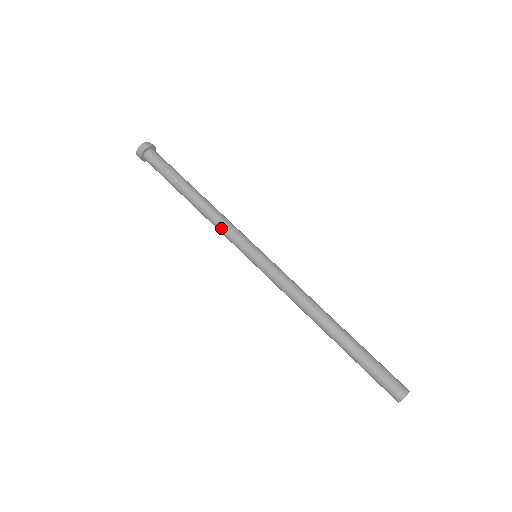
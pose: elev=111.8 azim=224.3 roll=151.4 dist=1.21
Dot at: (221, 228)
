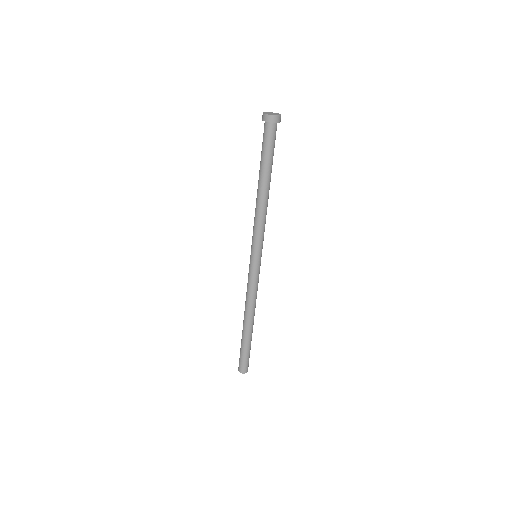
Dot at: (254, 224)
